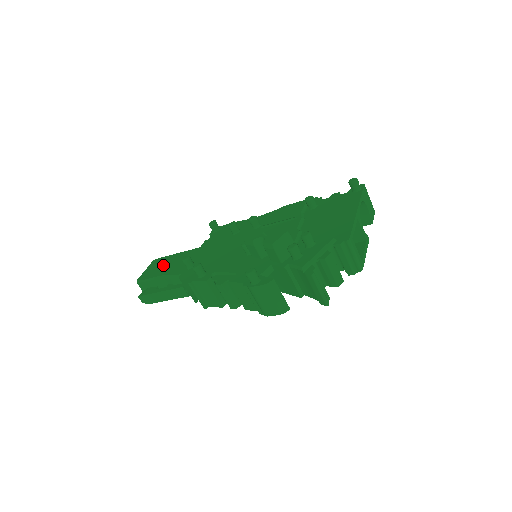
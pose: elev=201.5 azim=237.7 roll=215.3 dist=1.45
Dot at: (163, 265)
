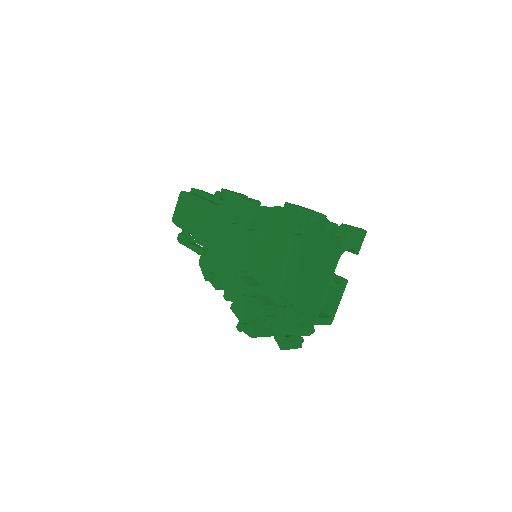
Dot at: (188, 212)
